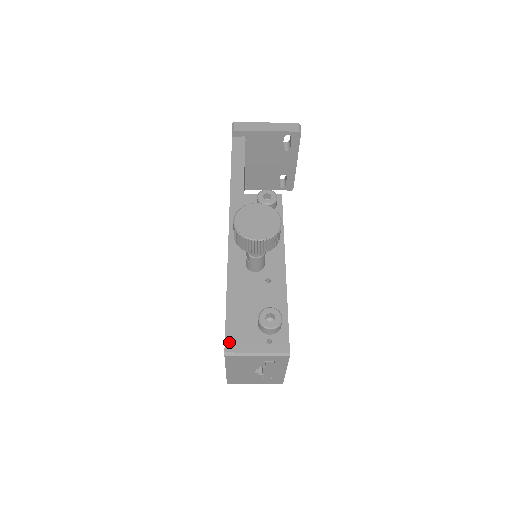
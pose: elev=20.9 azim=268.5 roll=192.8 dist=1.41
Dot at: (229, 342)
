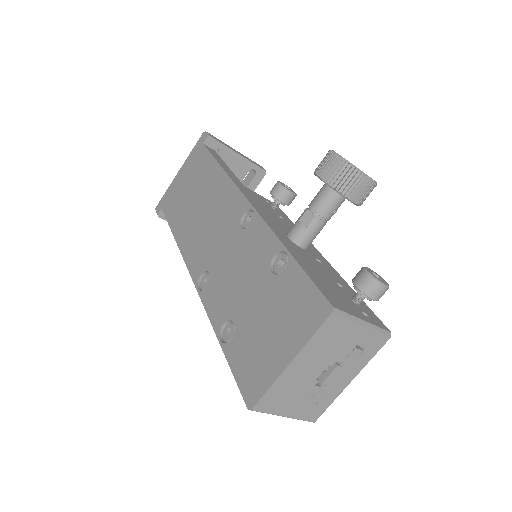
Dot at: (329, 298)
